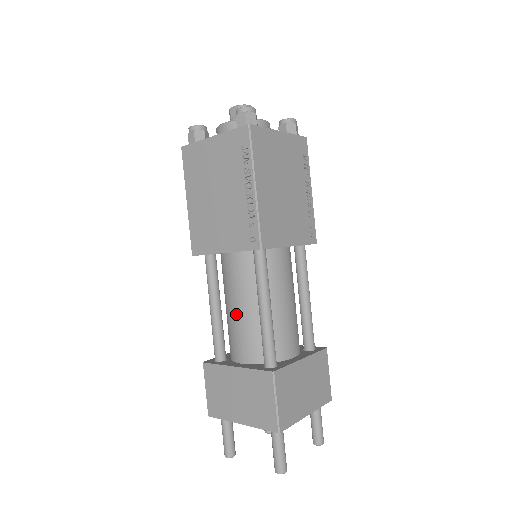
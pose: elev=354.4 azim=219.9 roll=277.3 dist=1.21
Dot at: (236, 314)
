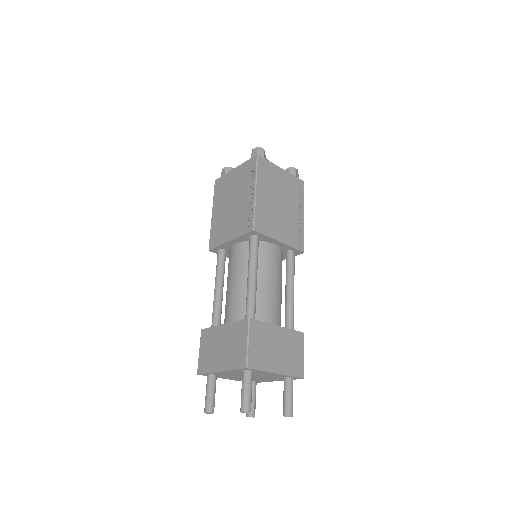
Dot at: (232, 288)
